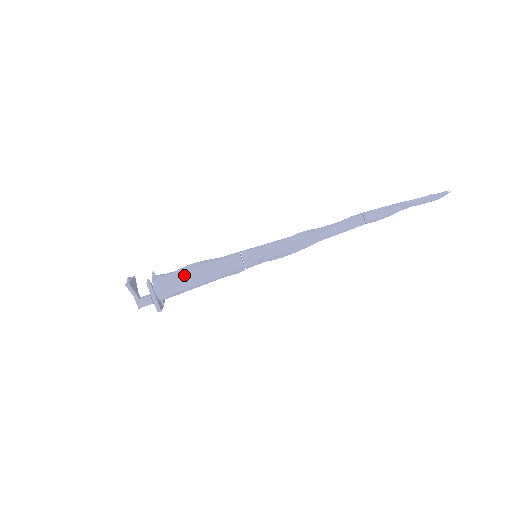
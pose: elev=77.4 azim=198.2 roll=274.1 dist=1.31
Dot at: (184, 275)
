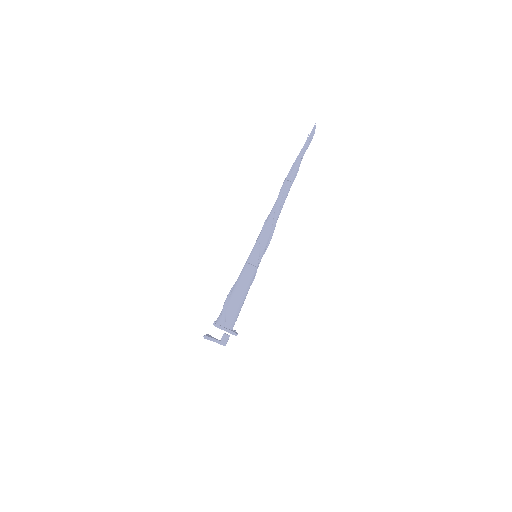
Dot at: (229, 303)
